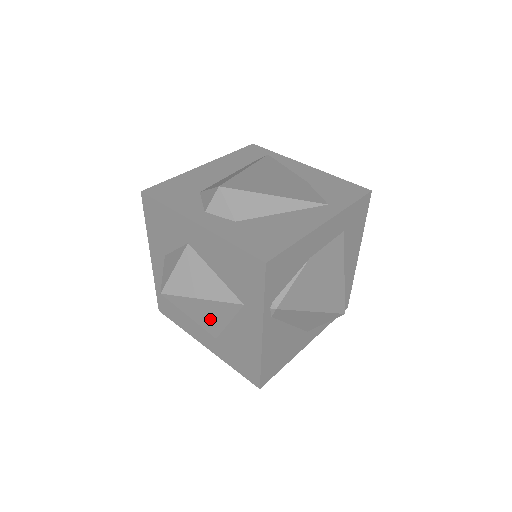
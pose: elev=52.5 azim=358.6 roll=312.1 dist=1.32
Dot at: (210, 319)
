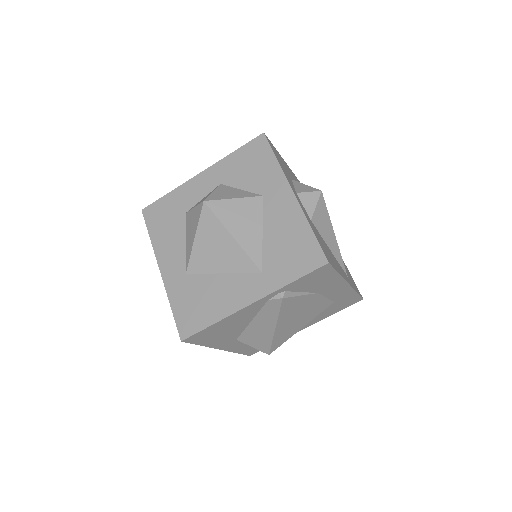
Dot at: (211, 256)
